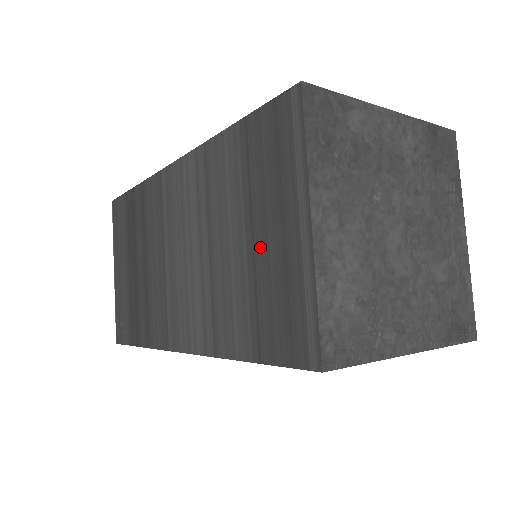
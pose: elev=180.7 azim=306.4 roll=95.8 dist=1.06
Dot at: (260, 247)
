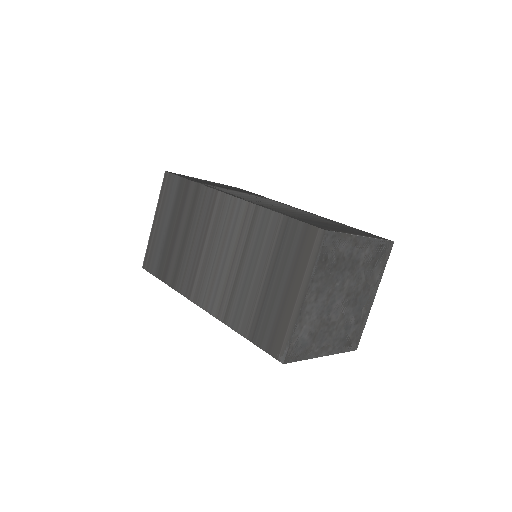
Dot at: (272, 289)
